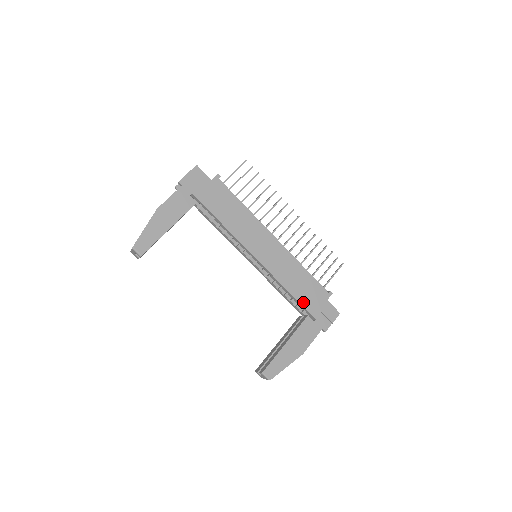
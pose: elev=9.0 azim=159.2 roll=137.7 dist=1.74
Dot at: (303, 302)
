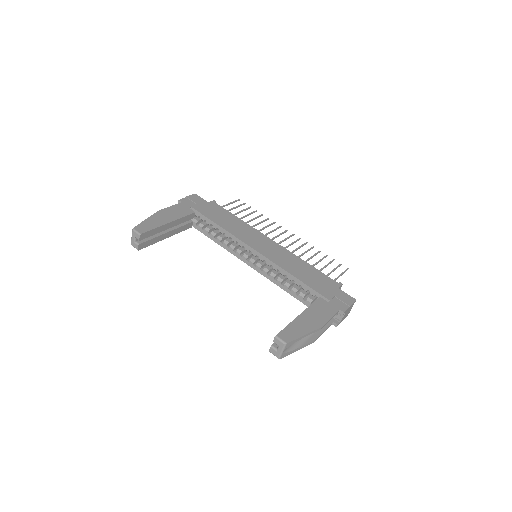
Dot at: (312, 286)
